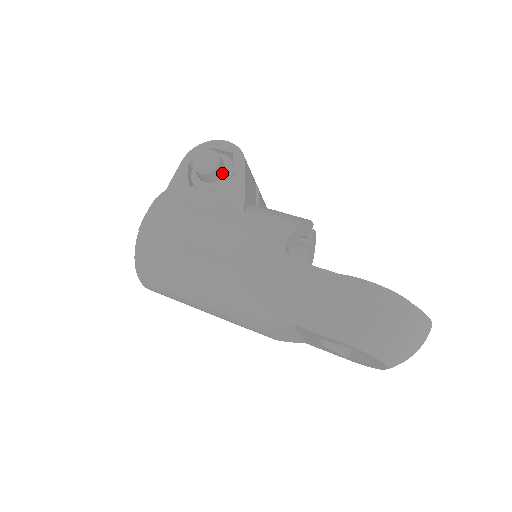
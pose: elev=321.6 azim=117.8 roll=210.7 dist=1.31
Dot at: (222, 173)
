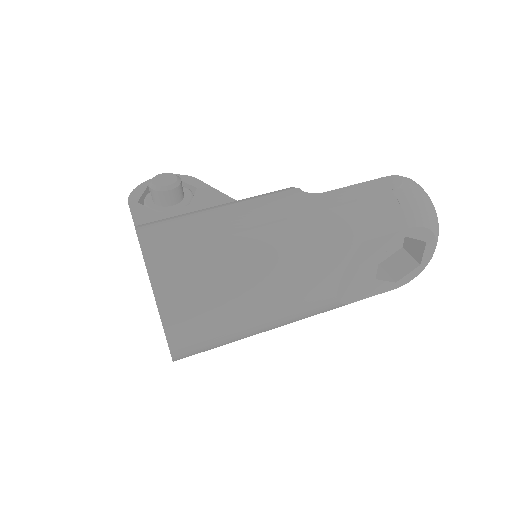
Dot at: (183, 192)
